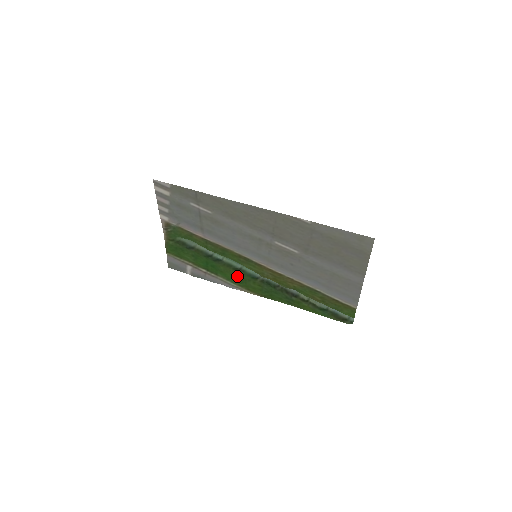
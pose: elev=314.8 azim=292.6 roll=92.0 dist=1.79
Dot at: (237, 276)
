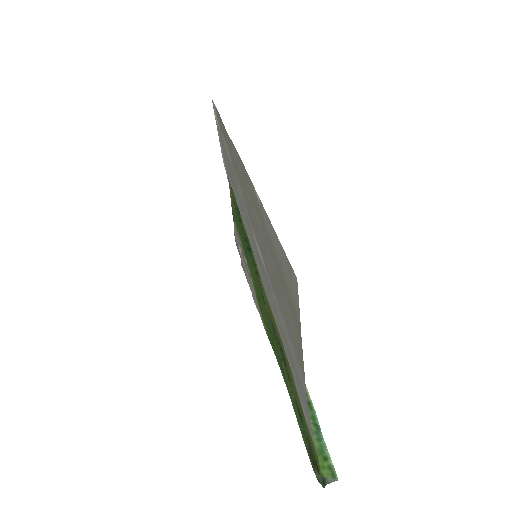
Dot at: (257, 285)
